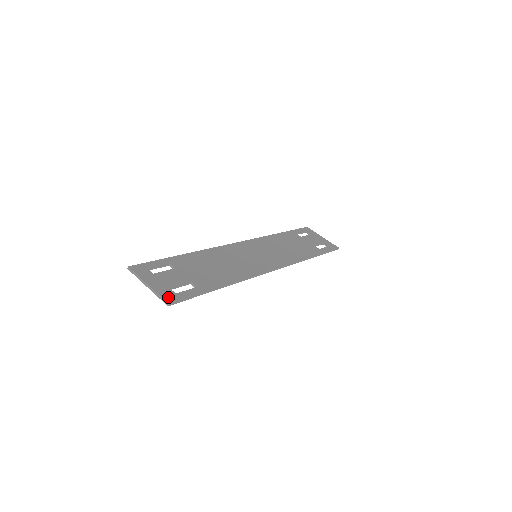
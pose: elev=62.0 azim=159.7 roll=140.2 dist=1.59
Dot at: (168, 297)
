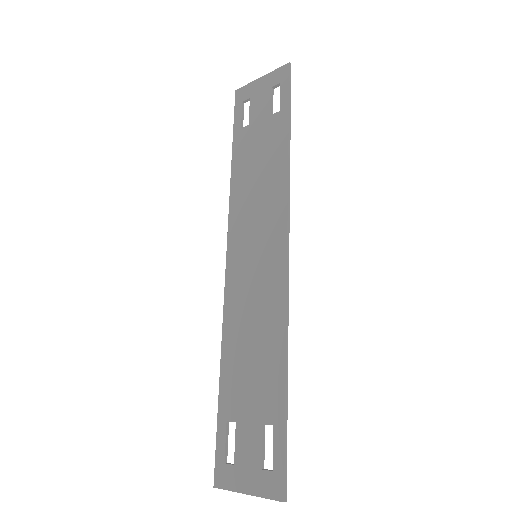
Dot at: (274, 490)
